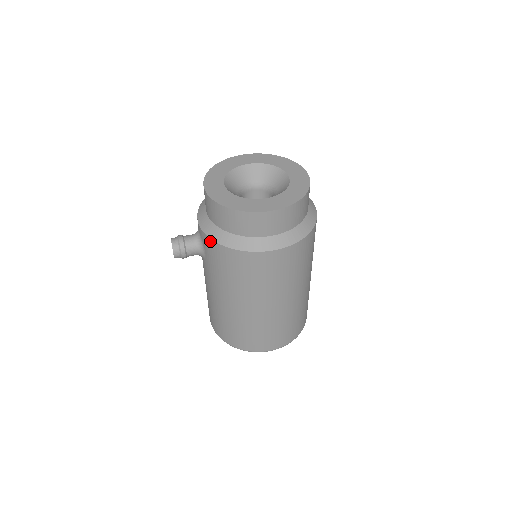
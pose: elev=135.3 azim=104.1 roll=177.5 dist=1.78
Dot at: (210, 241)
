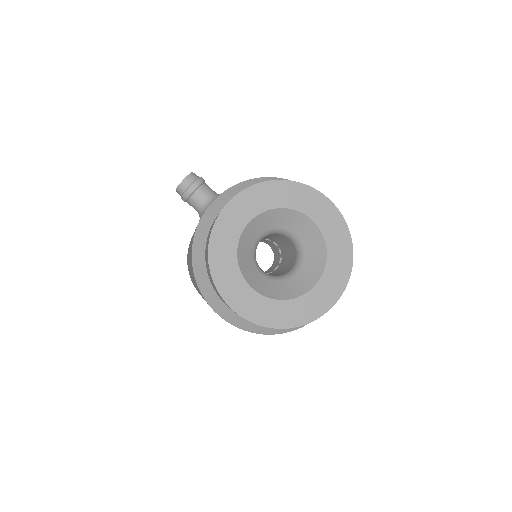
Dot at: (194, 235)
